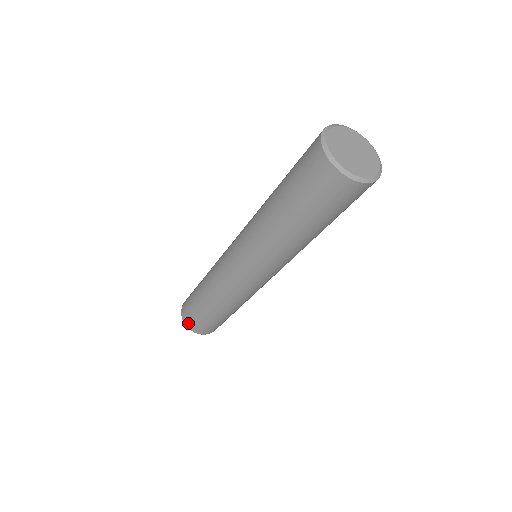
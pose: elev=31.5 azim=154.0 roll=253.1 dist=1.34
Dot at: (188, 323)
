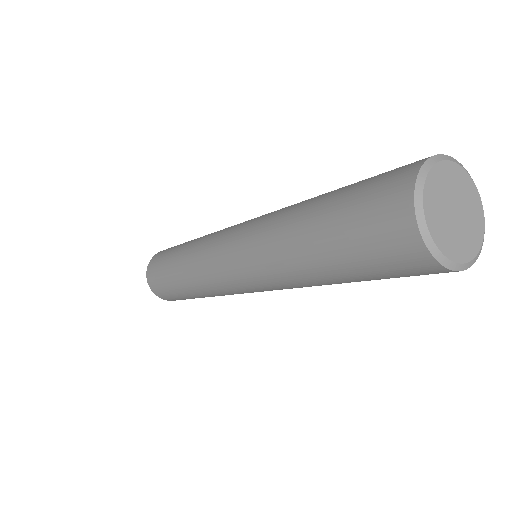
Dot at: (164, 298)
